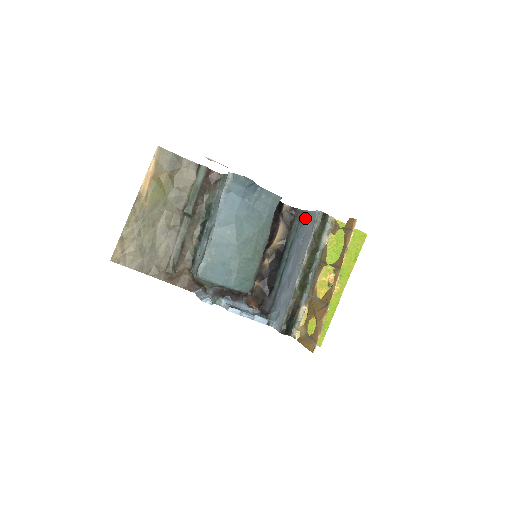
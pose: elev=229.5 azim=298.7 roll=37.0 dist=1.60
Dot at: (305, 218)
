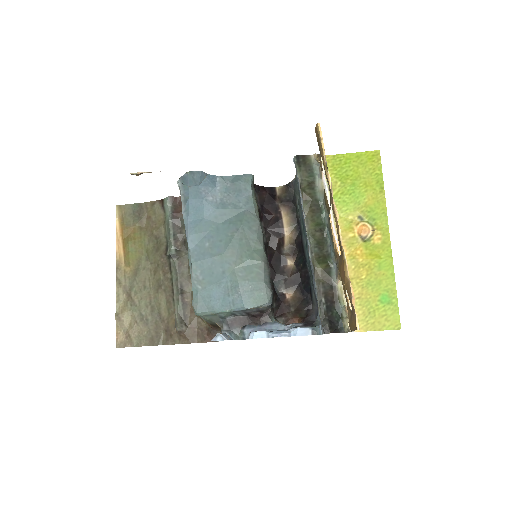
Dot at: occluded
